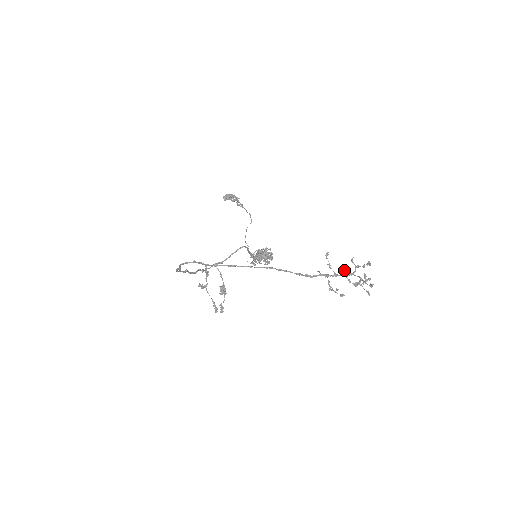
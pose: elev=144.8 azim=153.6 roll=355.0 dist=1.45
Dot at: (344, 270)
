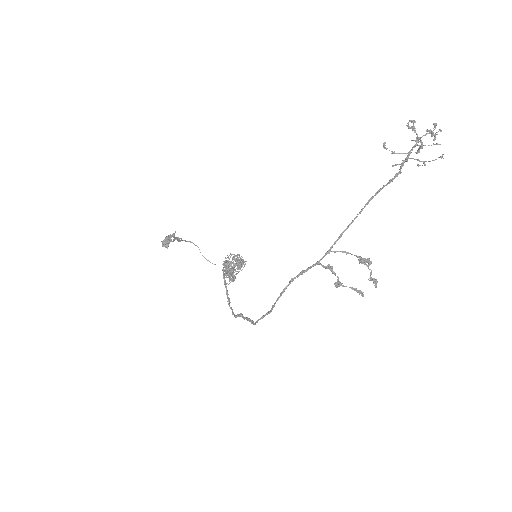
Dot at: occluded
